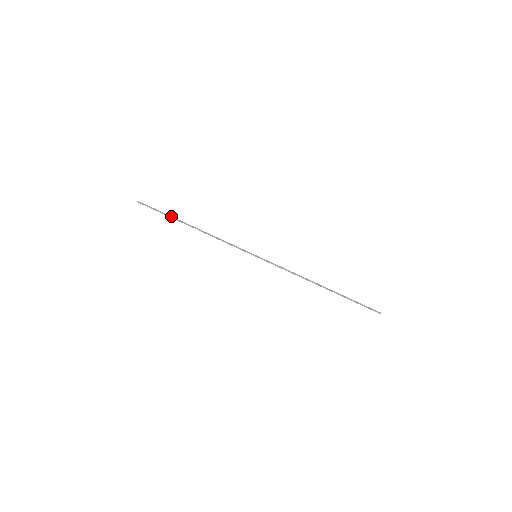
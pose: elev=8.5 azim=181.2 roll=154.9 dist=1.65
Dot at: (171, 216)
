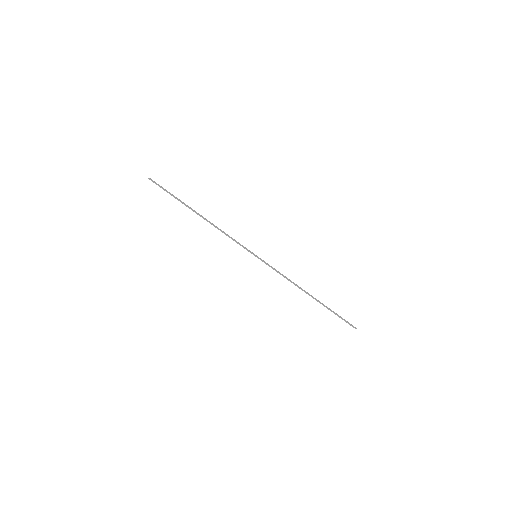
Dot at: (181, 201)
